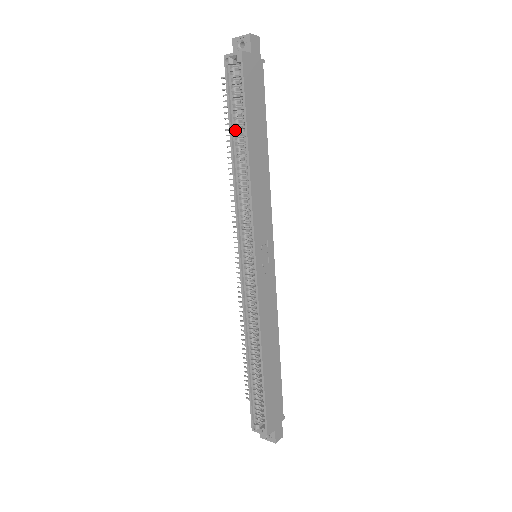
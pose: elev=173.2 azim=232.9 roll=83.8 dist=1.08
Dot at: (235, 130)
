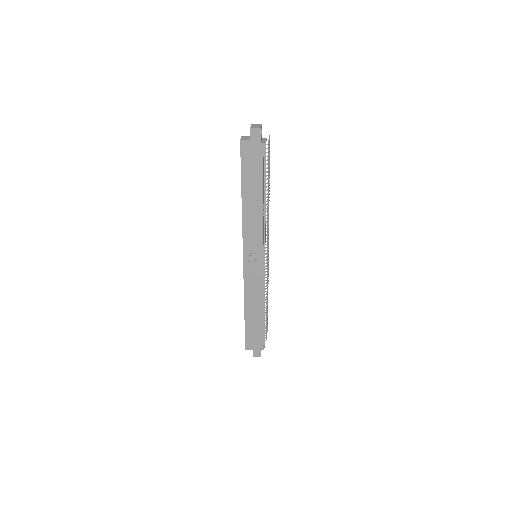
Dot at: occluded
